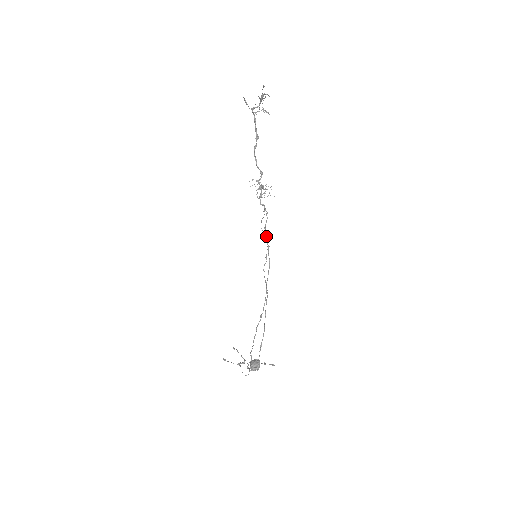
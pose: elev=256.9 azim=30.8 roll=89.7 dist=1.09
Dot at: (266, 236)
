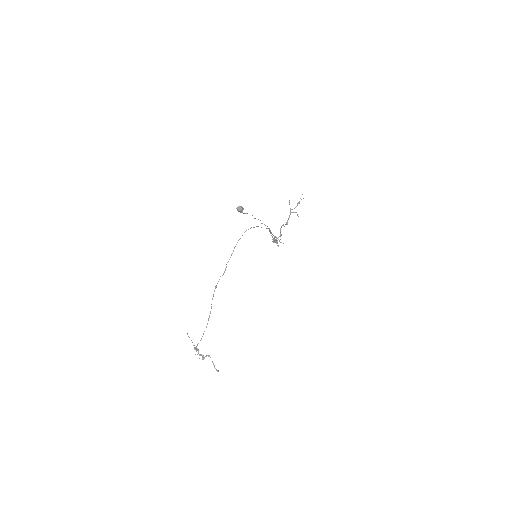
Dot at: occluded
